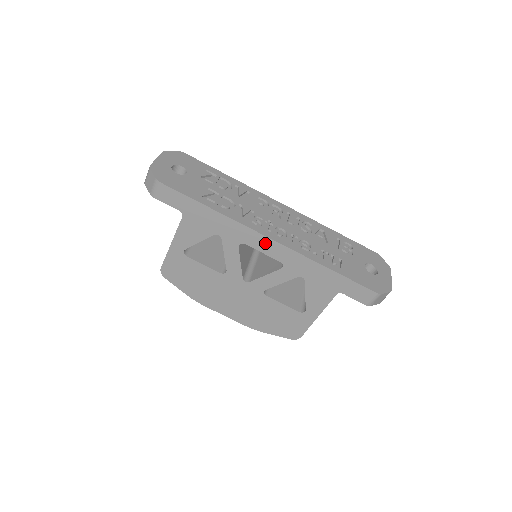
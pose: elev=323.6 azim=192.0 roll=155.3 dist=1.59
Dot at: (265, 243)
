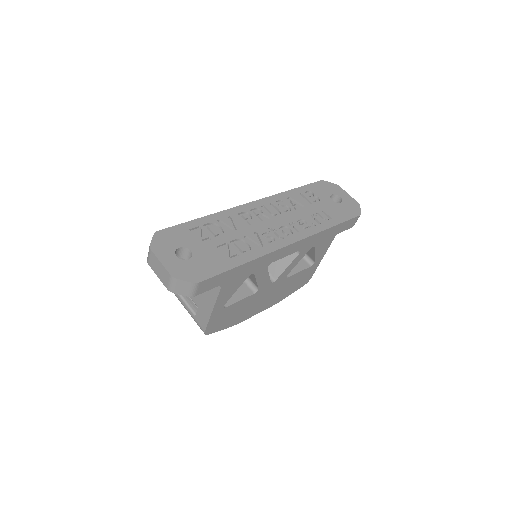
Dot at: (287, 250)
